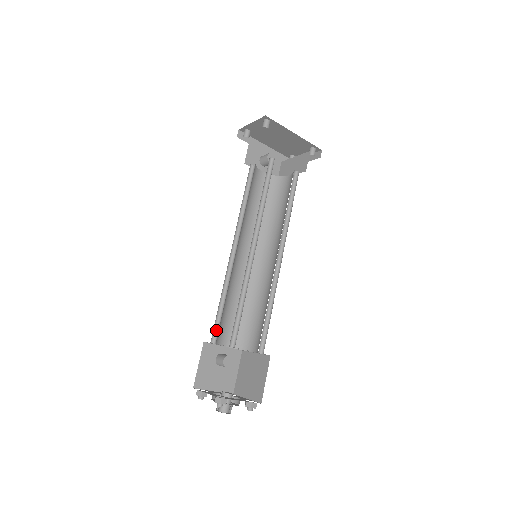
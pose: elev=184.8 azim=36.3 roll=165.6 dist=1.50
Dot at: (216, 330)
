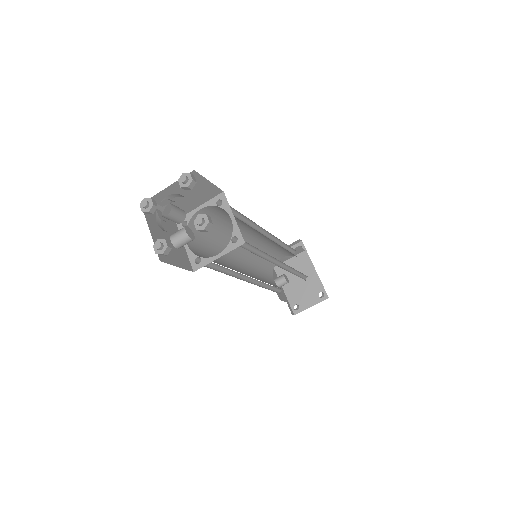
Dot at: (192, 231)
